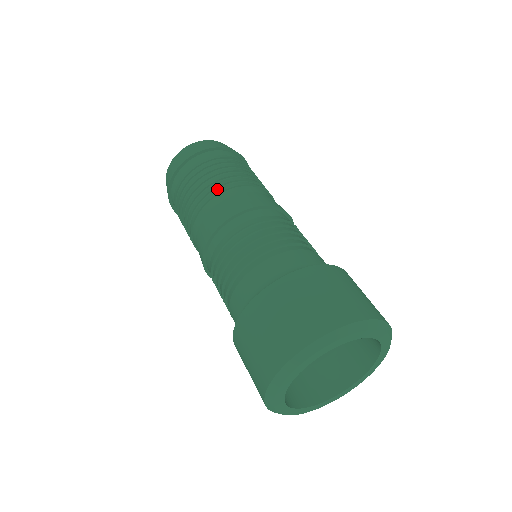
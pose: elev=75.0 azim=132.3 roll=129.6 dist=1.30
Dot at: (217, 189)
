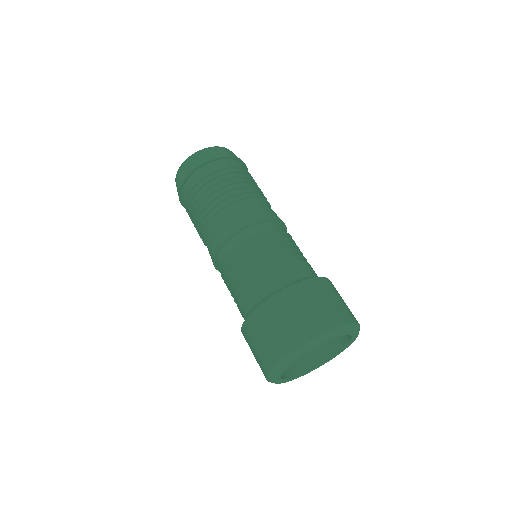
Dot at: (245, 194)
